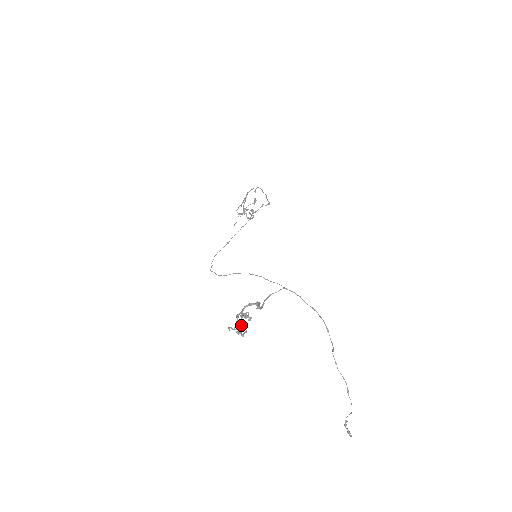
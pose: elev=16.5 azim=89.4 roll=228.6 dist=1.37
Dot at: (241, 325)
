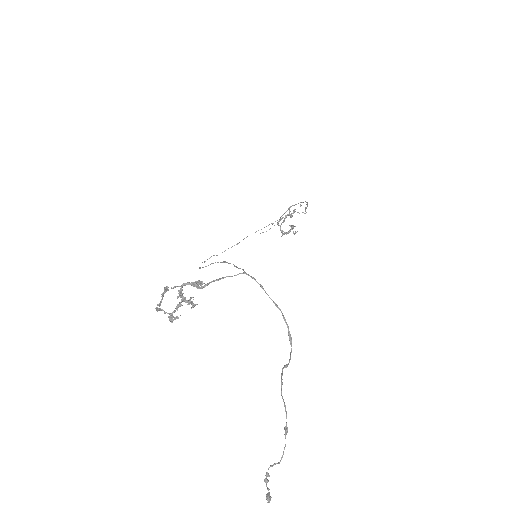
Dot at: (176, 309)
